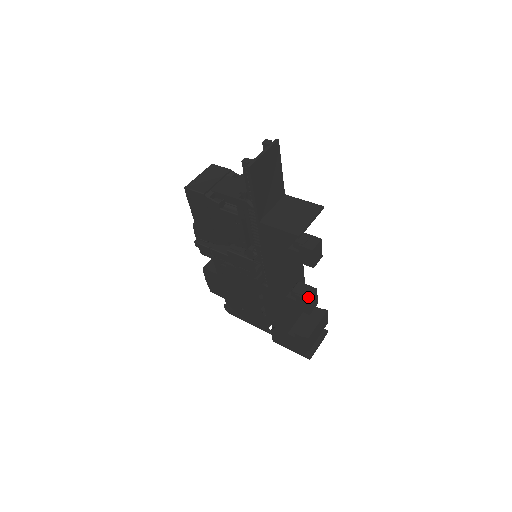
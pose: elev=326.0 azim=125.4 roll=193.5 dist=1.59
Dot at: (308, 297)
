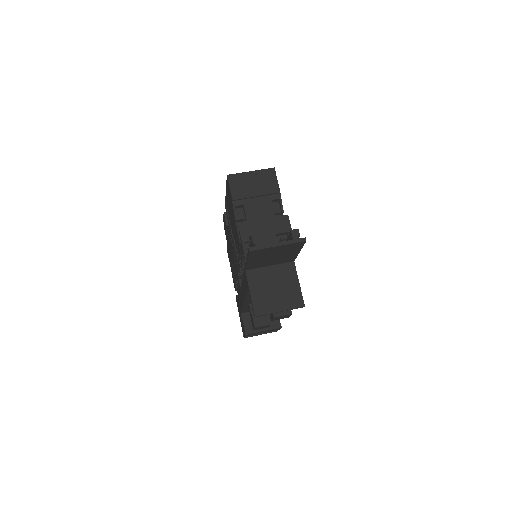
Dot at: (257, 325)
